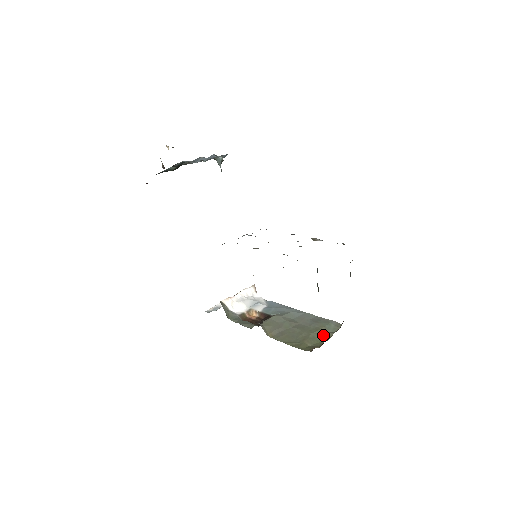
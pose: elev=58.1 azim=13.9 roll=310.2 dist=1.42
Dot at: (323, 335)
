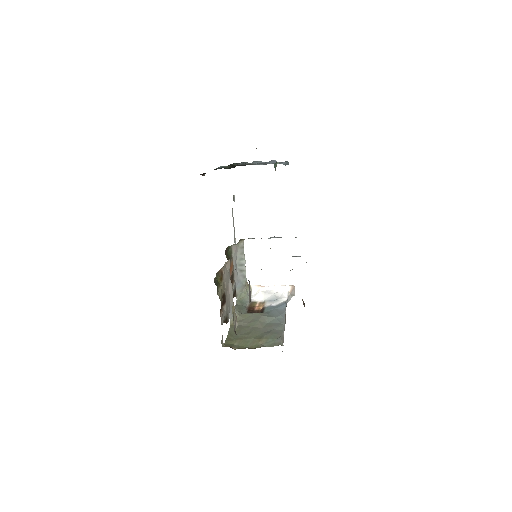
Dot at: (256, 344)
